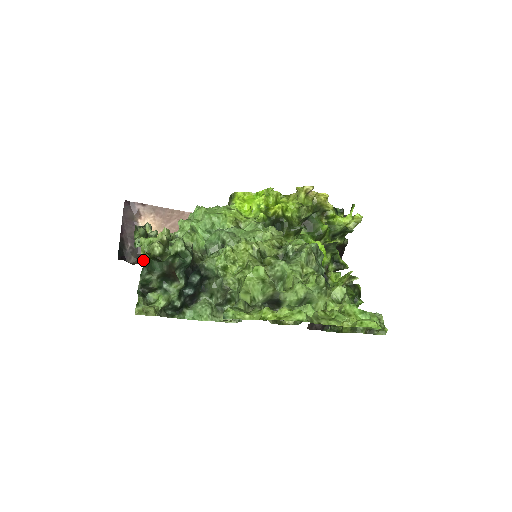
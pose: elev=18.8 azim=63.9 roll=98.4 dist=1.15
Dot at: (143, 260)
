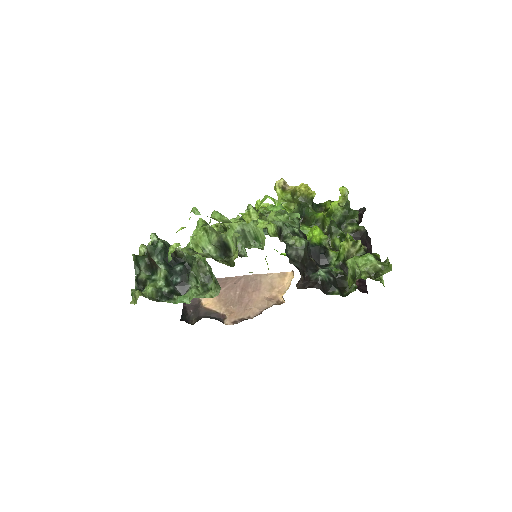
Dot at: (201, 318)
